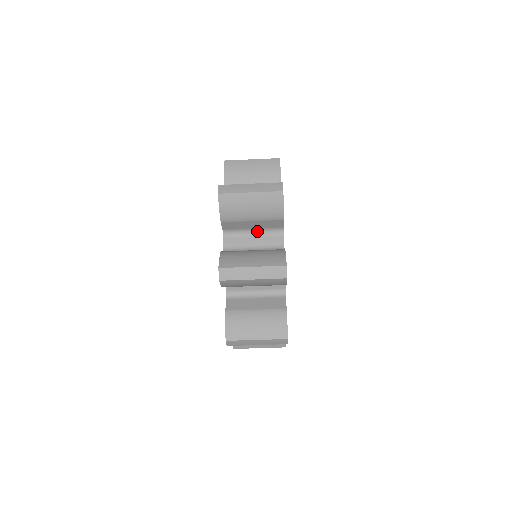
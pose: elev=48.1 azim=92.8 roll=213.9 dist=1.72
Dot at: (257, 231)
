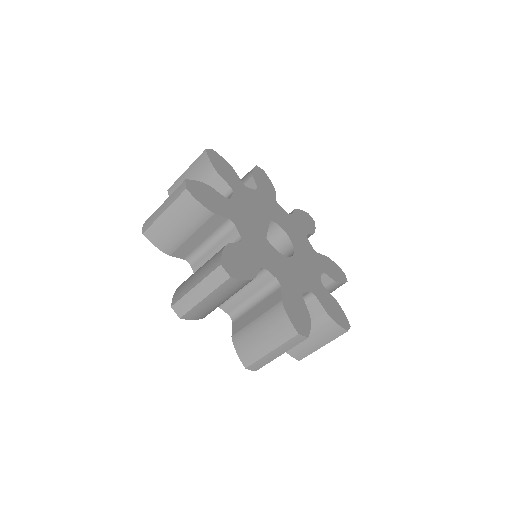
Dot at: occluded
